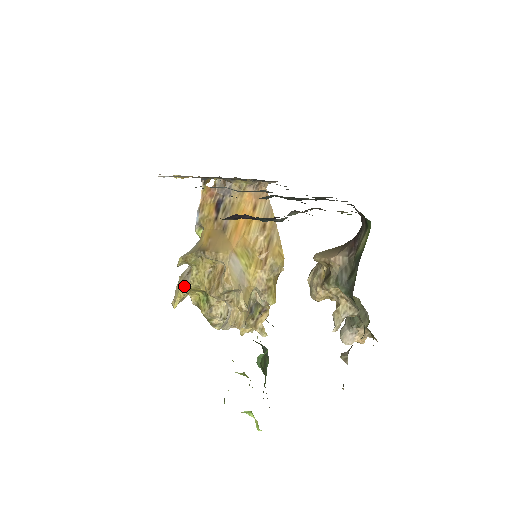
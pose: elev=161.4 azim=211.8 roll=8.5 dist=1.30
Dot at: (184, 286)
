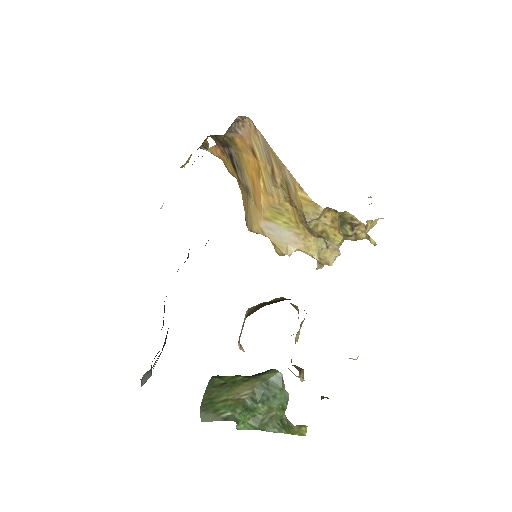
Dot at: occluded
